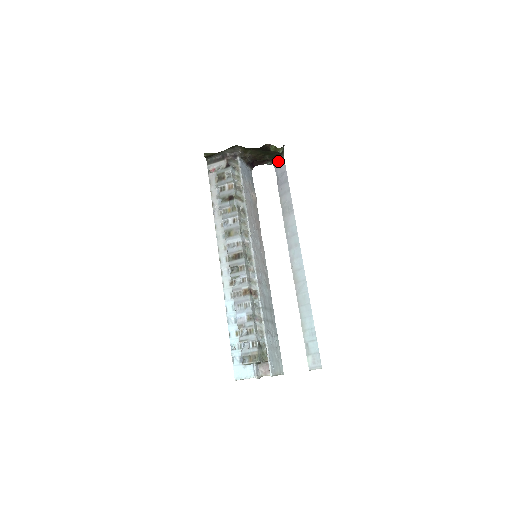
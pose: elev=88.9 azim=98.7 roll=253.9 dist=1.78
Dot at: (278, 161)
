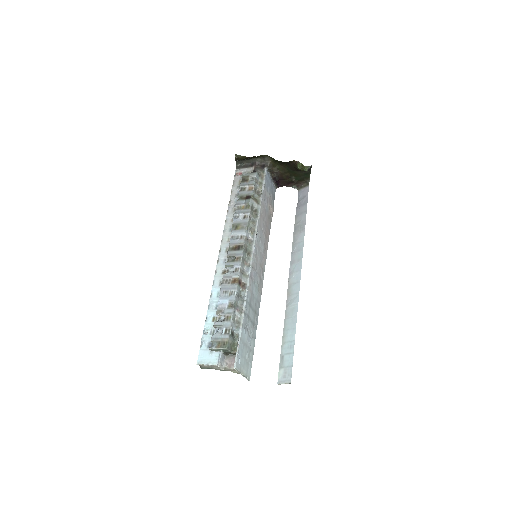
Dot at: (303, 186)
